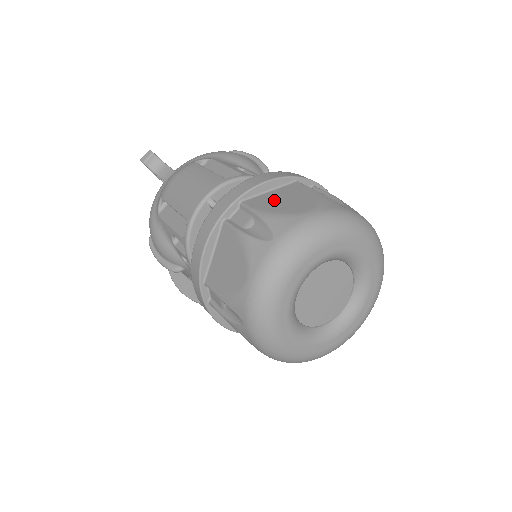
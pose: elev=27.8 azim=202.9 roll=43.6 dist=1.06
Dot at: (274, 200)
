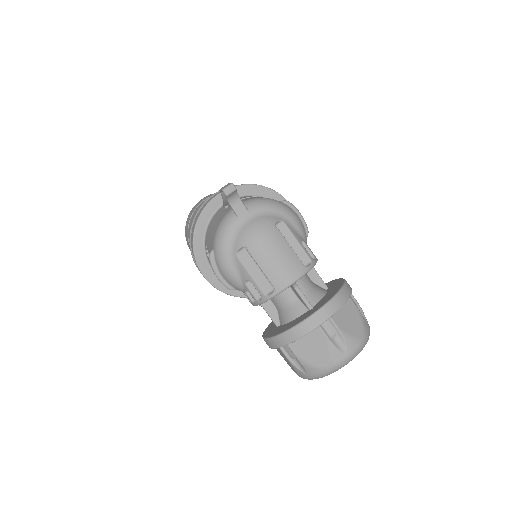
Dot at: (345, 319)
